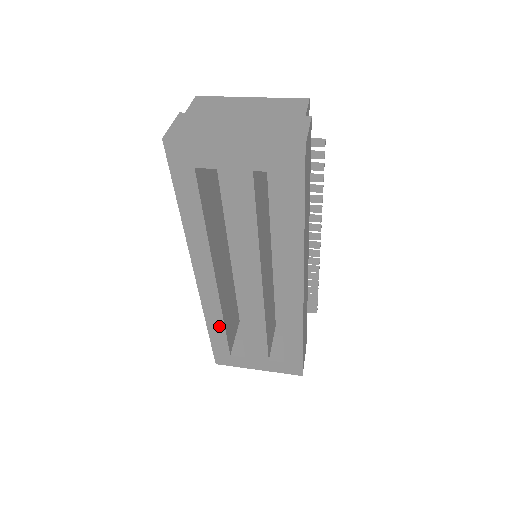
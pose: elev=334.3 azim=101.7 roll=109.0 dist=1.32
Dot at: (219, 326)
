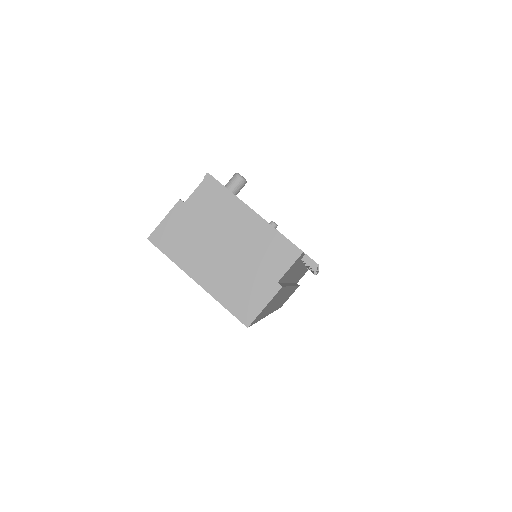
Dot at: occluded
